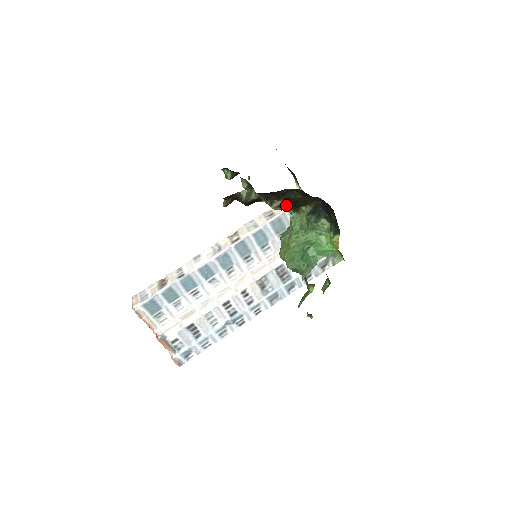
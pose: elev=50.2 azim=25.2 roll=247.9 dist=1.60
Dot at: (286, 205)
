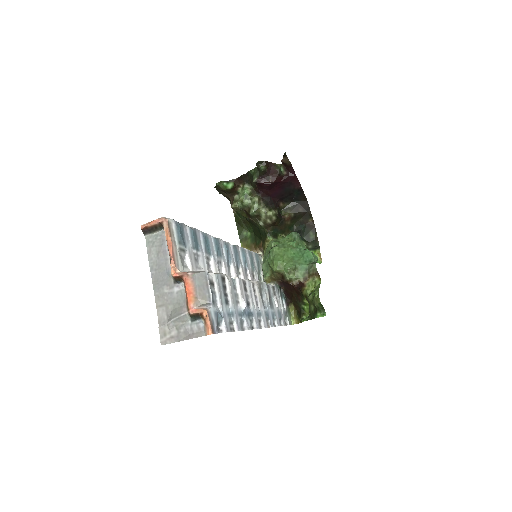
Dot at: (277, 219)
